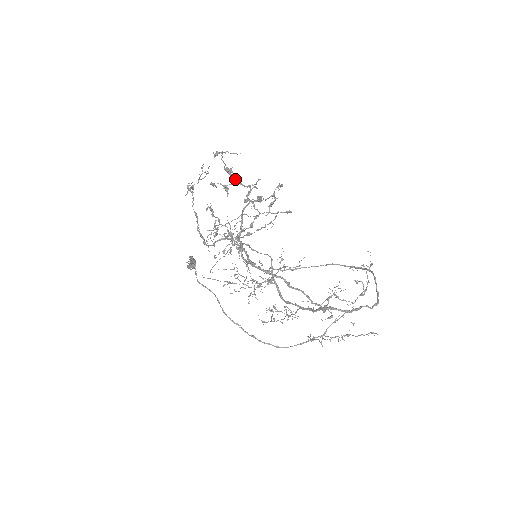
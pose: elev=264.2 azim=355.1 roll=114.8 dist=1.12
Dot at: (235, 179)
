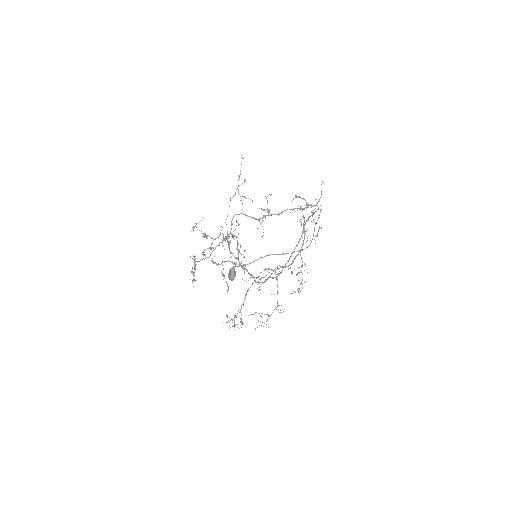
Dot at: (211, 238)
